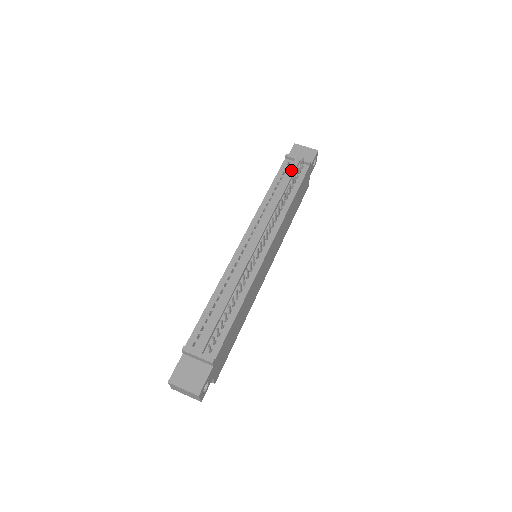
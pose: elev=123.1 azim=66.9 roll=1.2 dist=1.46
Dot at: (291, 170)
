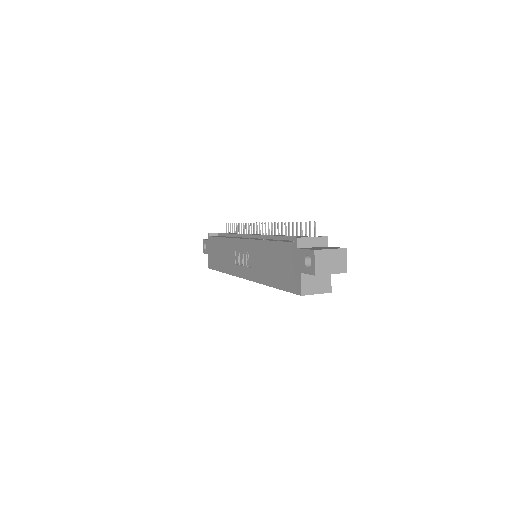
Dot at: occluded
